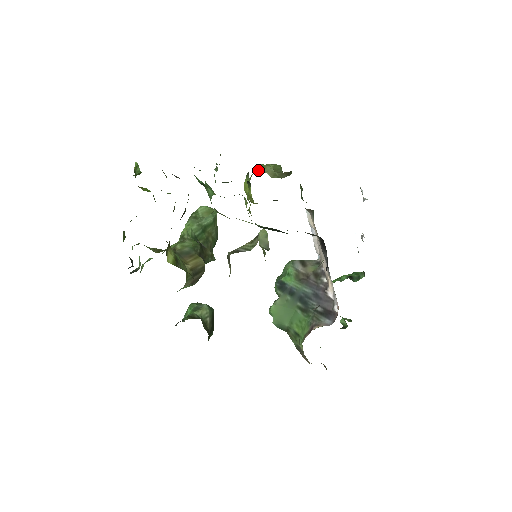
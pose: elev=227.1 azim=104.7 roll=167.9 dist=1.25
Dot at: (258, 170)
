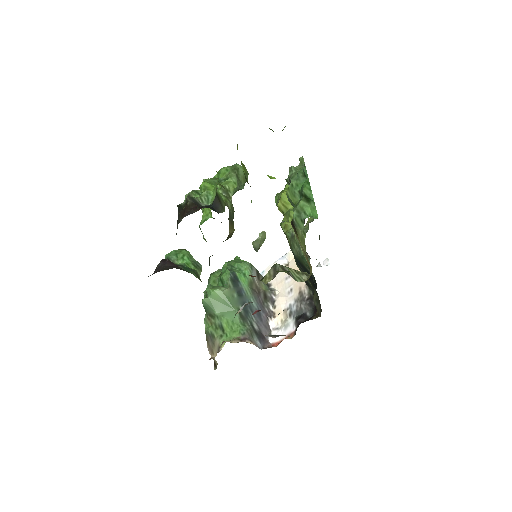
Dot at: occluded
